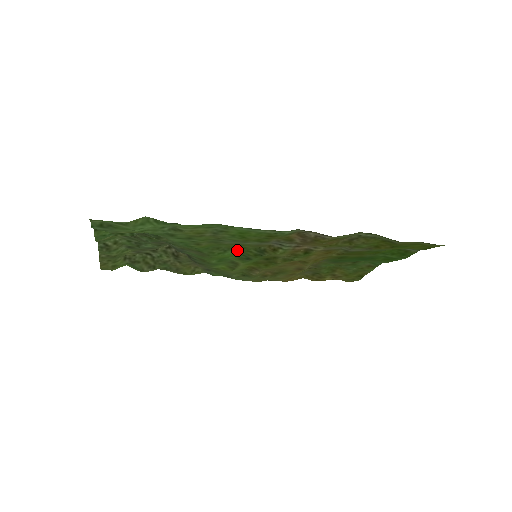
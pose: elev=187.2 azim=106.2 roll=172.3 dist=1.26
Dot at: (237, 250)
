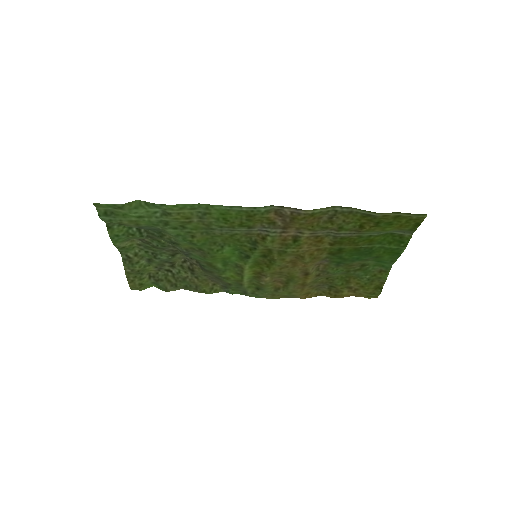
Dot at: (233, 245)
